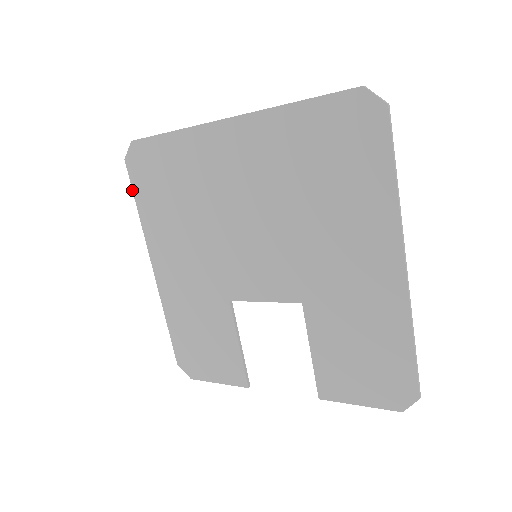
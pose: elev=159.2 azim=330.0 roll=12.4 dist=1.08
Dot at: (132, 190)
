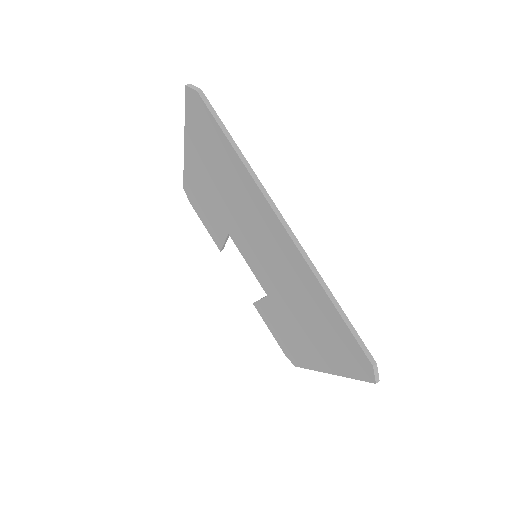
Dot at: (185, 106)
